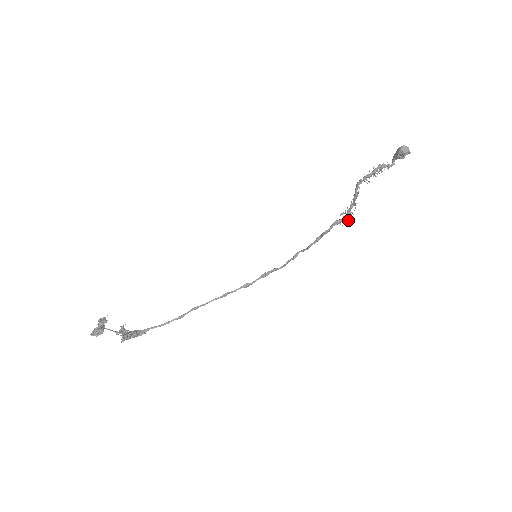
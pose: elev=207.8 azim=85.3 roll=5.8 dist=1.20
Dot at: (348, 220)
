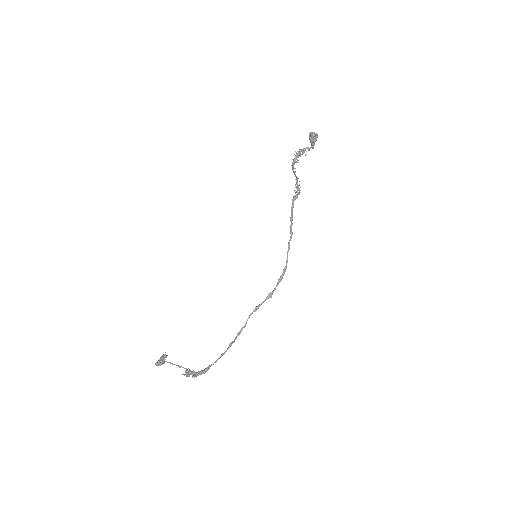
Dot at: occluded
